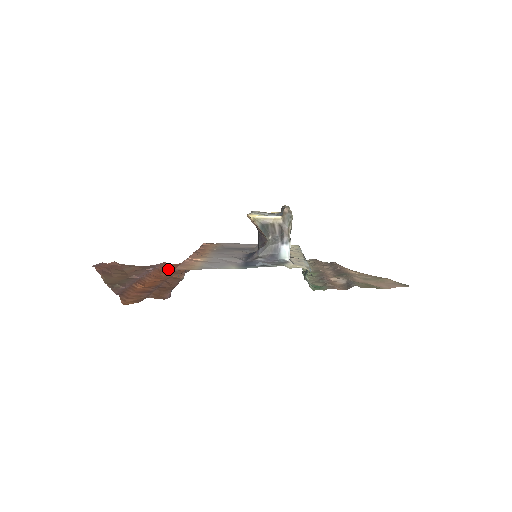
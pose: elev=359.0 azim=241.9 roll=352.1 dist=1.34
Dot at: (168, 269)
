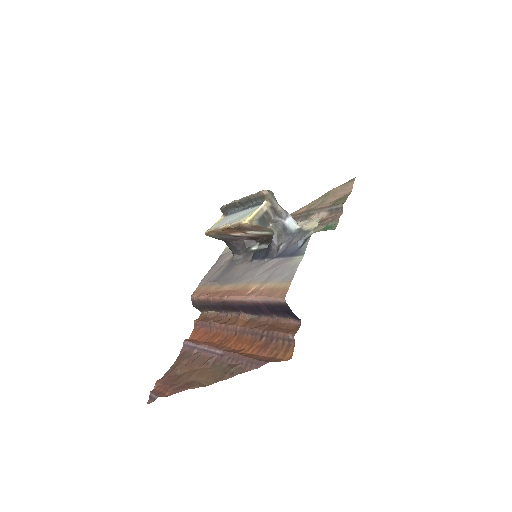
Dot at: (204, 337)
